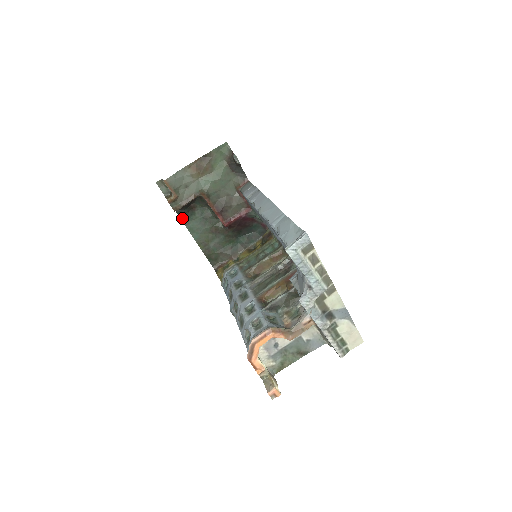
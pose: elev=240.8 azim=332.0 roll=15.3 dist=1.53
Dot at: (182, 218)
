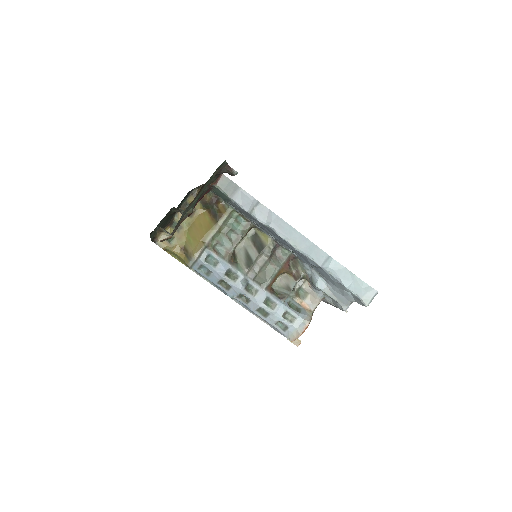
Dot at: occluded
